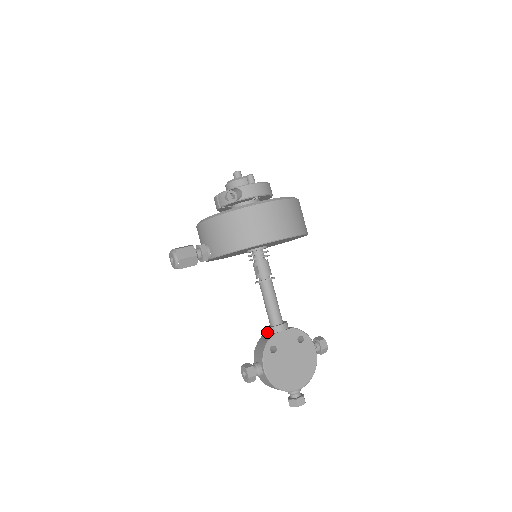
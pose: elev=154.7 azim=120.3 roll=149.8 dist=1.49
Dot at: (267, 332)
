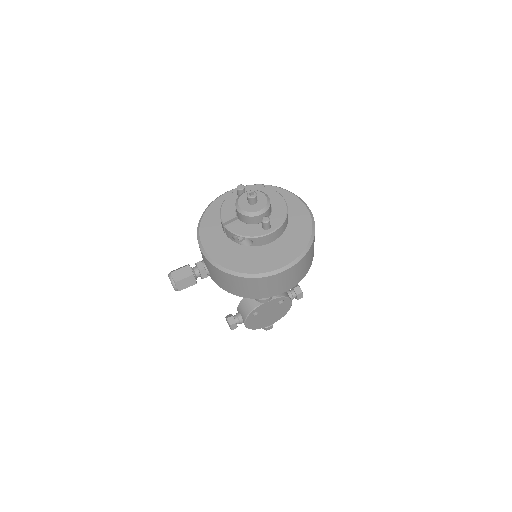
Dot at: occluded
